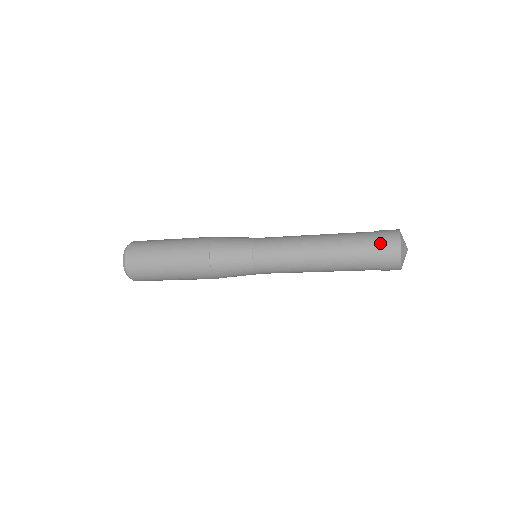
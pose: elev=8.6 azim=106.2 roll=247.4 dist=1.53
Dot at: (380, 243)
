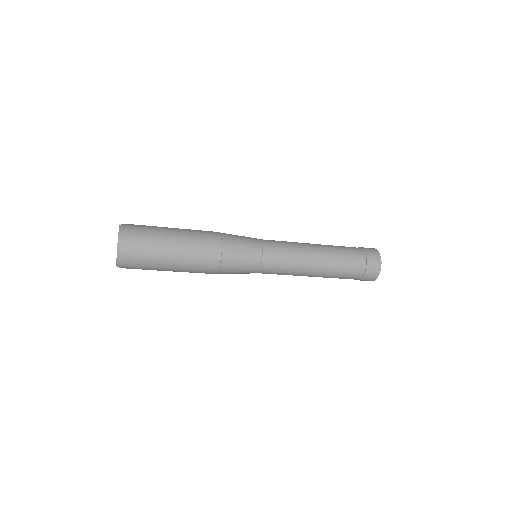
Dot at: (366, 270)
